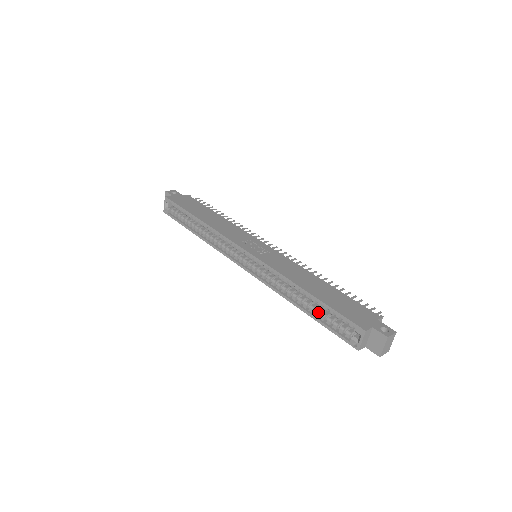
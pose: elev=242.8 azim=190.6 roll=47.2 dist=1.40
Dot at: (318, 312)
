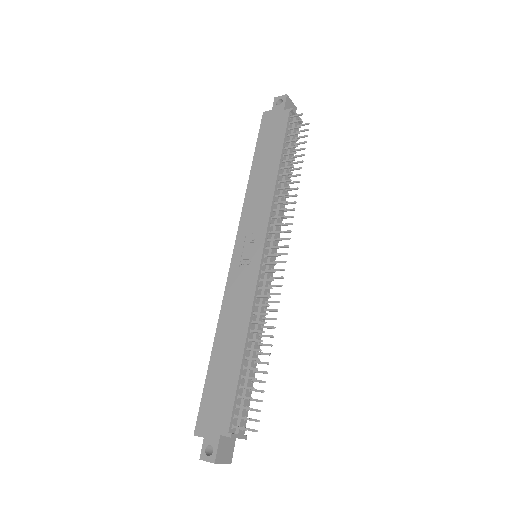
Dot at: occluded
